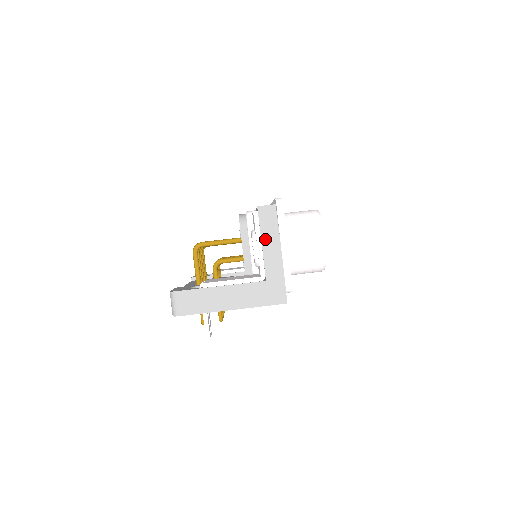
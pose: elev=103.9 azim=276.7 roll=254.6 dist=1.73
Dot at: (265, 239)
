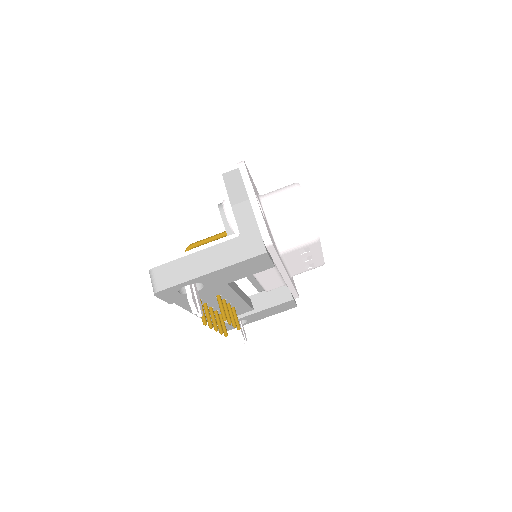
Dot at: (233, 198)
